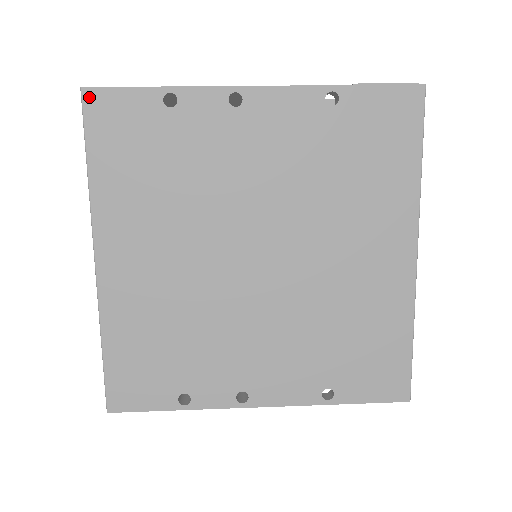
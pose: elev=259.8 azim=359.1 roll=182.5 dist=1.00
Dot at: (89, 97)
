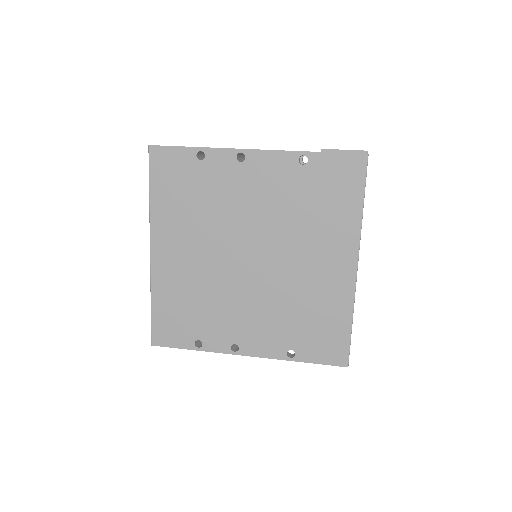
Dot at: (153, 151)
